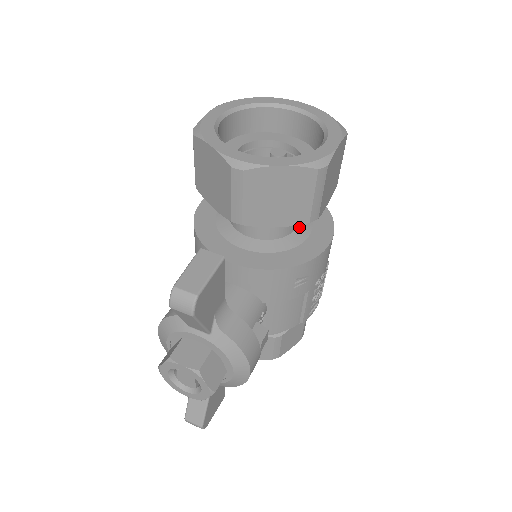
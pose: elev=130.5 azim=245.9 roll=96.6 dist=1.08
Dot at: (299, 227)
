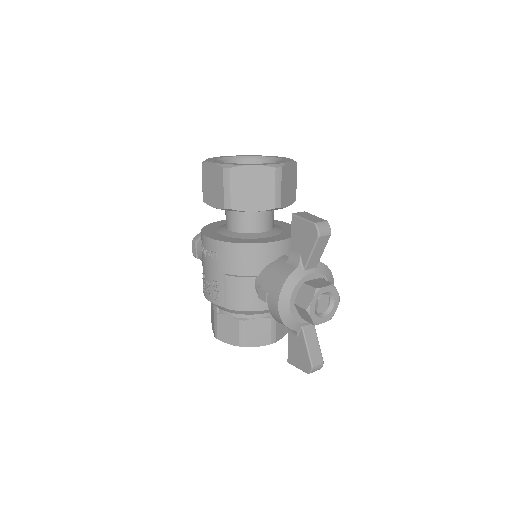
Dot at: occluded
